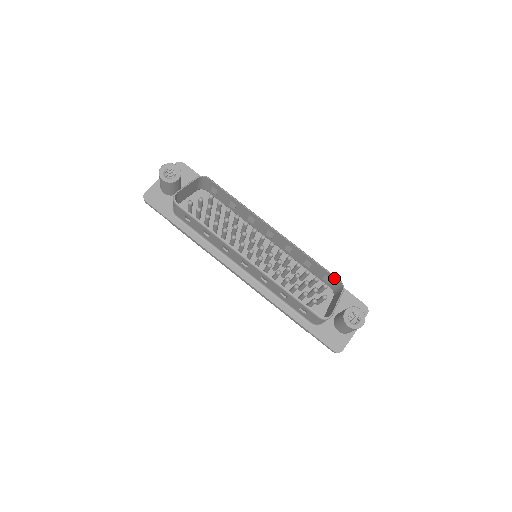
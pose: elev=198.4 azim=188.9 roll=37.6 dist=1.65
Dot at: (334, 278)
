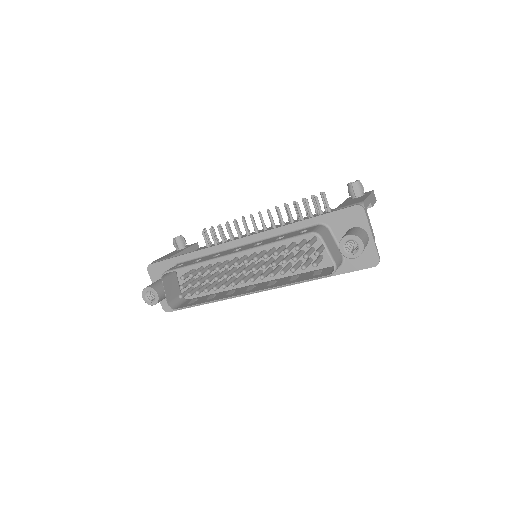
Dot at: (305, 235)
